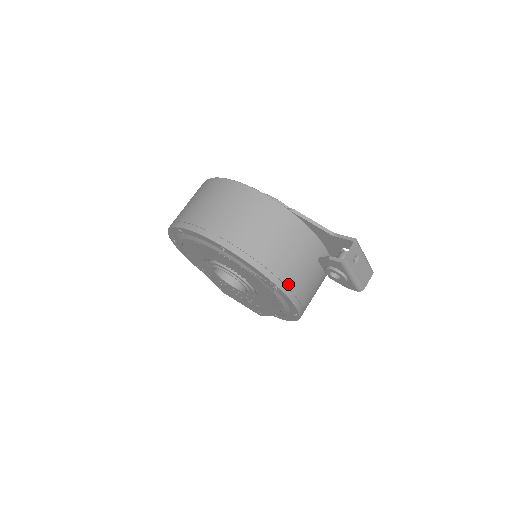
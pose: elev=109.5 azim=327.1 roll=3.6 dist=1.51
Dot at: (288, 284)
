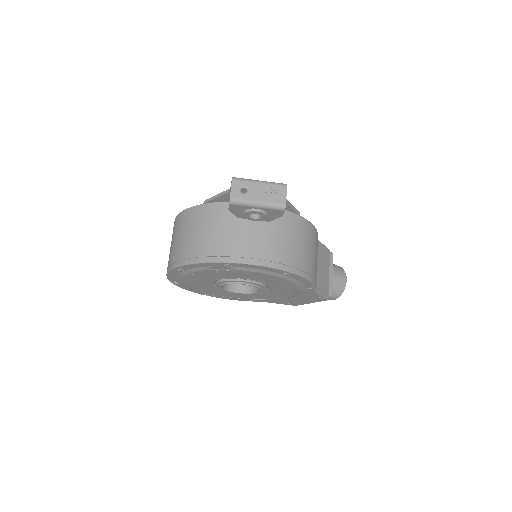
Dot at: (233, 254)
